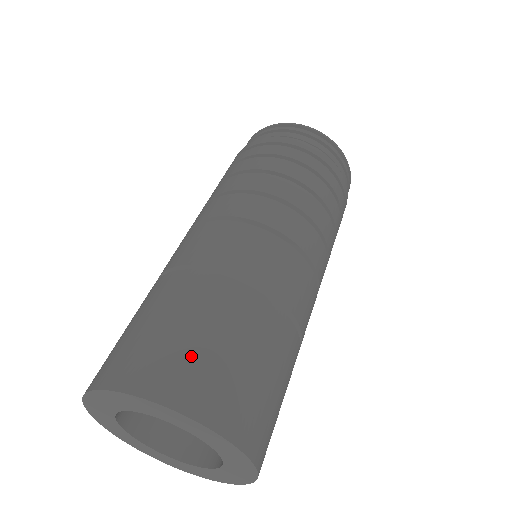
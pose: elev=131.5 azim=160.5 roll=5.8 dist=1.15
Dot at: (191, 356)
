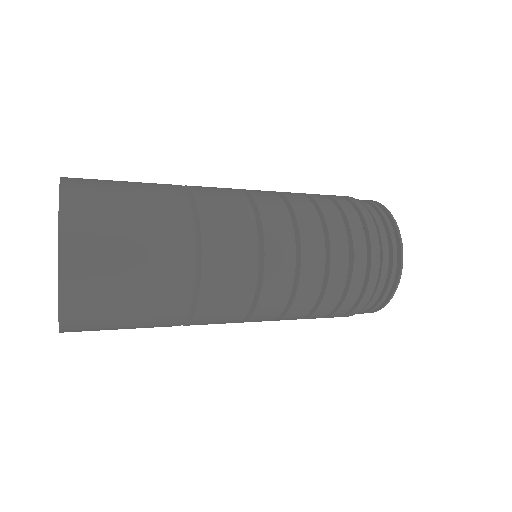
Dot at: occluded
